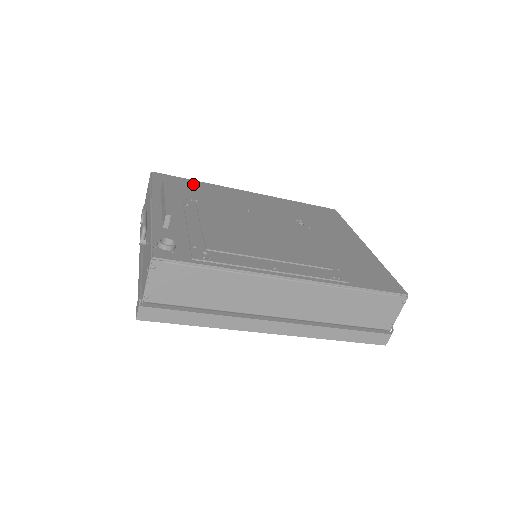
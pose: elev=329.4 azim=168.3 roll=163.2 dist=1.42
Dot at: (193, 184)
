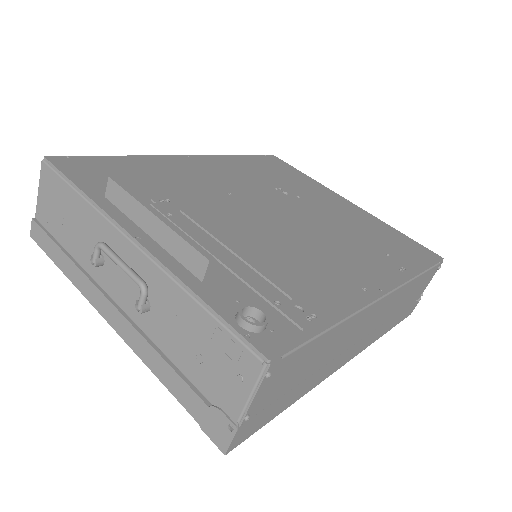
Dot at: (122, 165)
